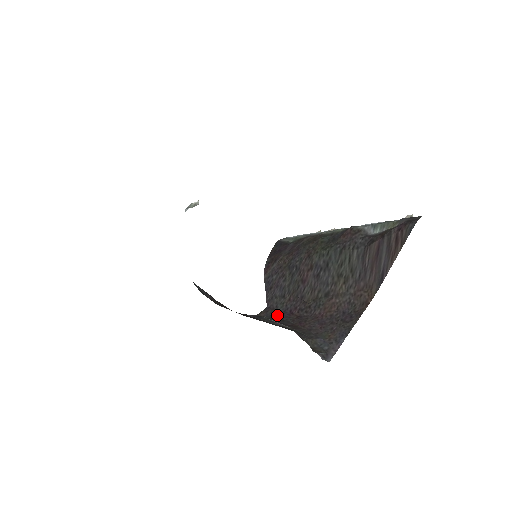
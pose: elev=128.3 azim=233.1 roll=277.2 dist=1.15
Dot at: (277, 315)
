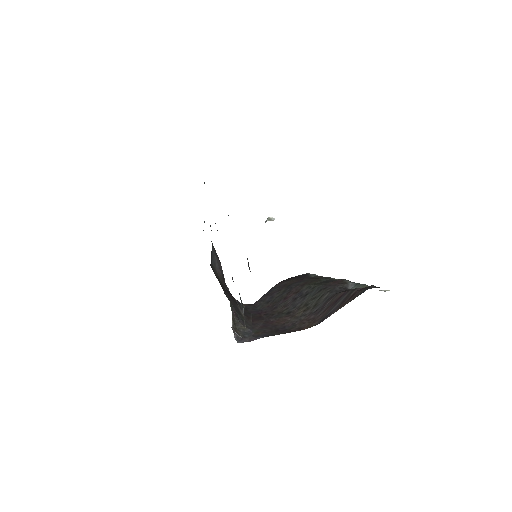
Dot at: (251, 310)
